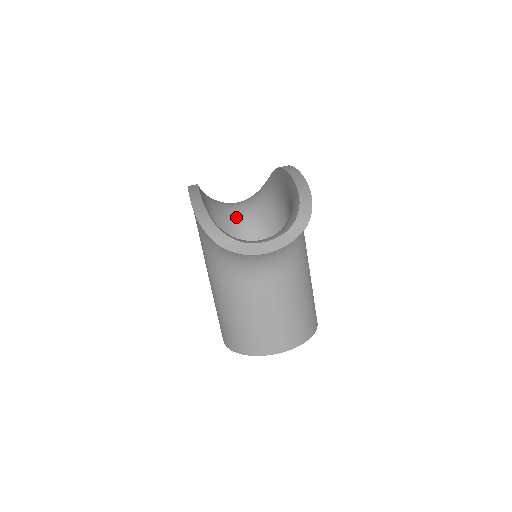
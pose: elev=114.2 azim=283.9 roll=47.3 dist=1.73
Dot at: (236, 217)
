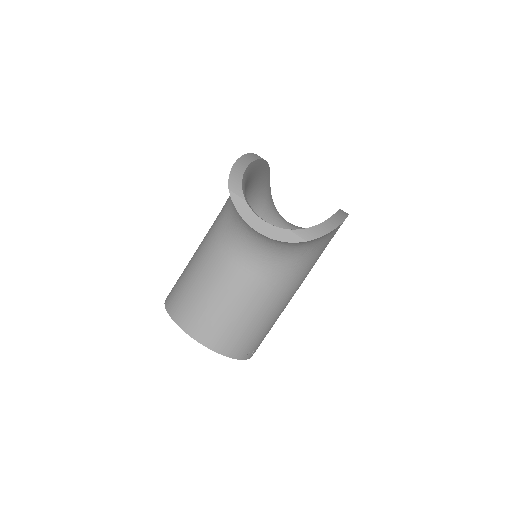
Dot at: (275, 225)
